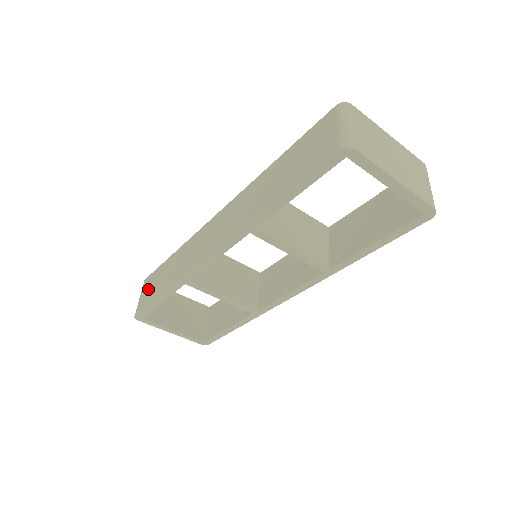
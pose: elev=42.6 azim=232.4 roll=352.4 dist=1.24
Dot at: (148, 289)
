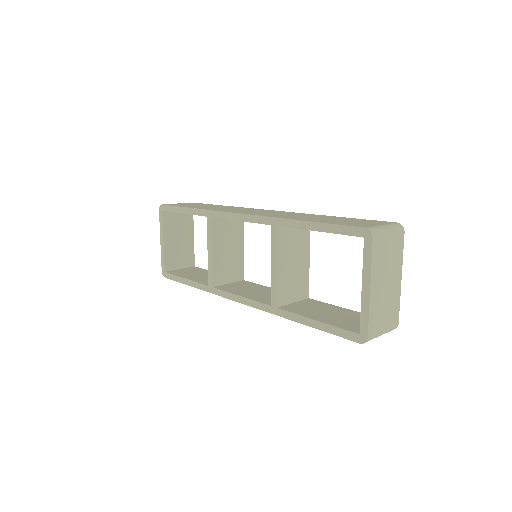
Dot at: (187, 204)
